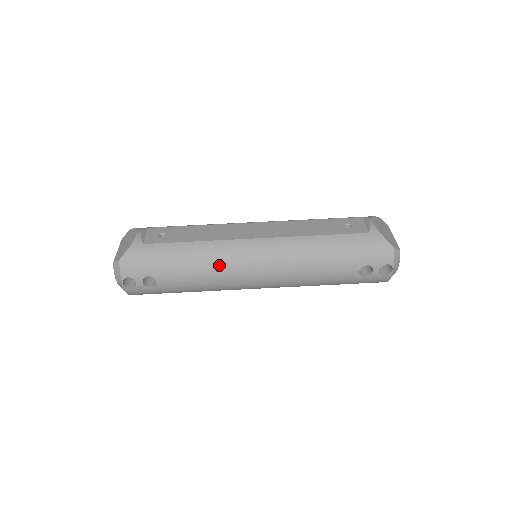
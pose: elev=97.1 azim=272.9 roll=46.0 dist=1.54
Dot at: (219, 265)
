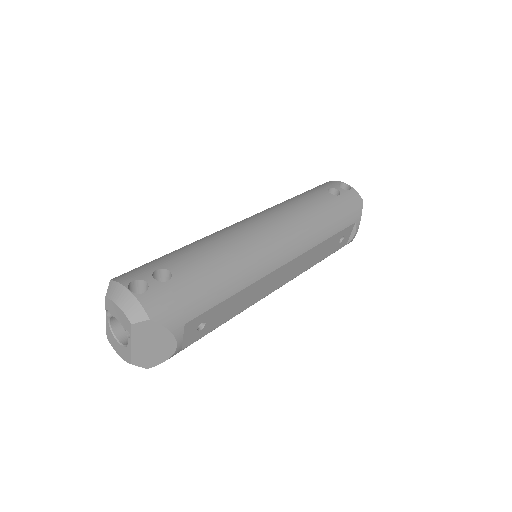
Dot at: (220, 234)
